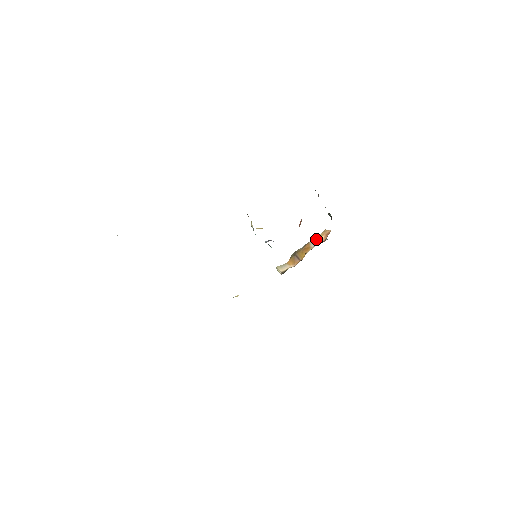
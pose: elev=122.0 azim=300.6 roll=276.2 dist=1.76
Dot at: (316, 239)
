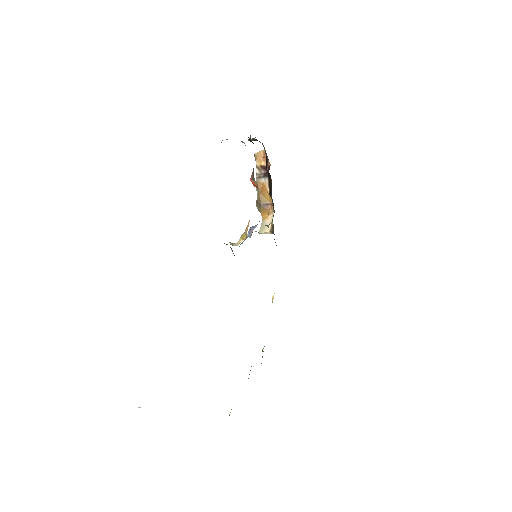
Dot at: (259, 171)
